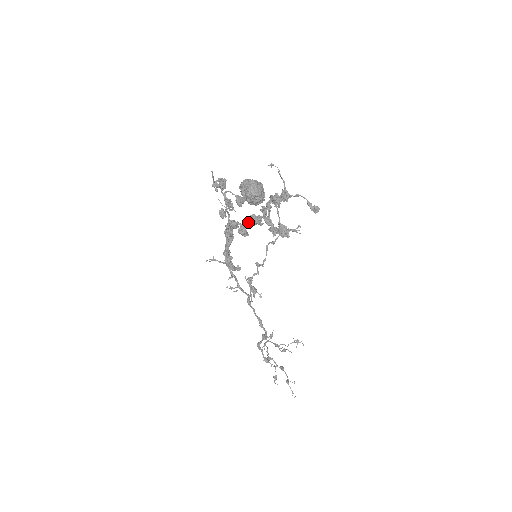
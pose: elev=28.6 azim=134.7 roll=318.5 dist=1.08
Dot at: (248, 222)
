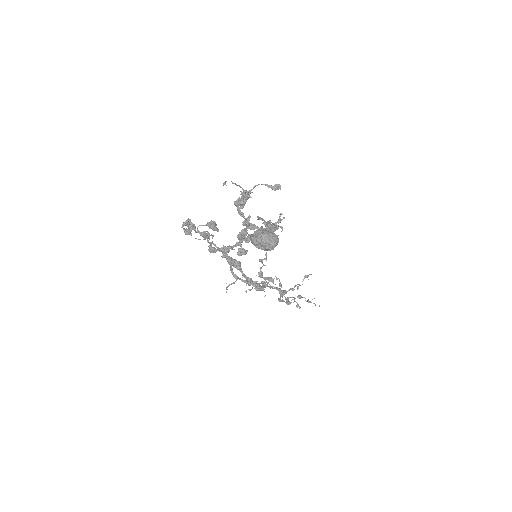
Dot at: (240, 242)
